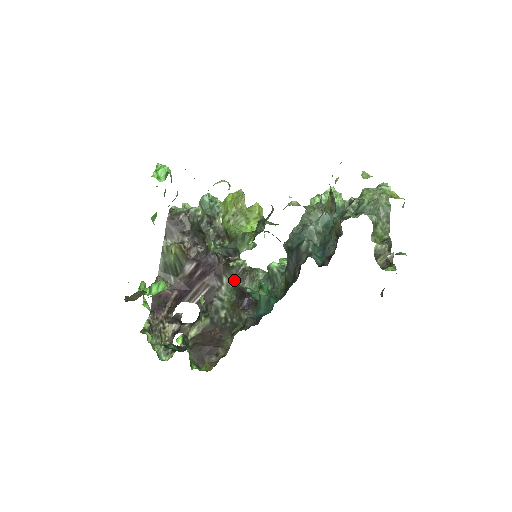
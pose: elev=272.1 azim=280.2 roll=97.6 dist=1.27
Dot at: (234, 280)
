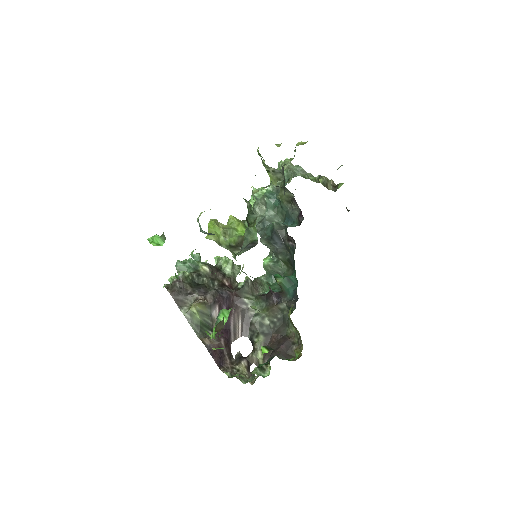
Dot at: (252, 295)
